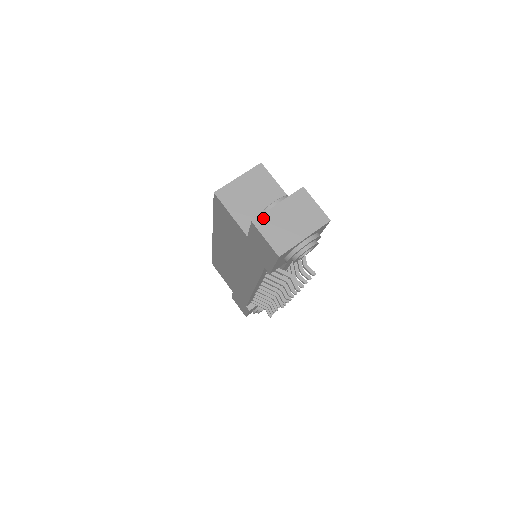
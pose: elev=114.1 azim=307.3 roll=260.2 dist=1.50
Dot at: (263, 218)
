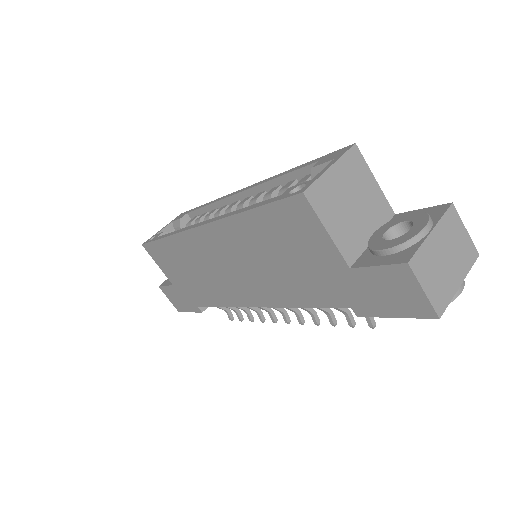
Dot at: (419, 256)
